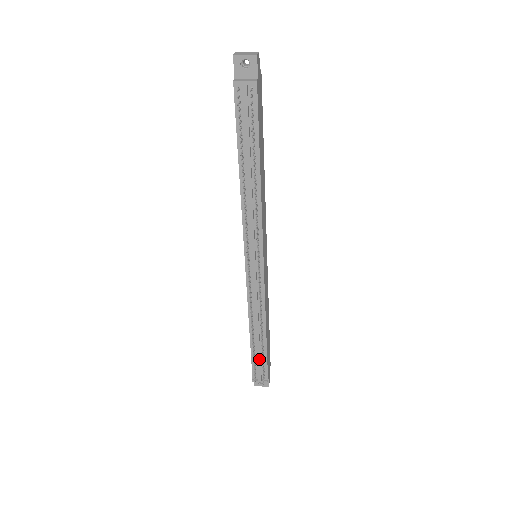
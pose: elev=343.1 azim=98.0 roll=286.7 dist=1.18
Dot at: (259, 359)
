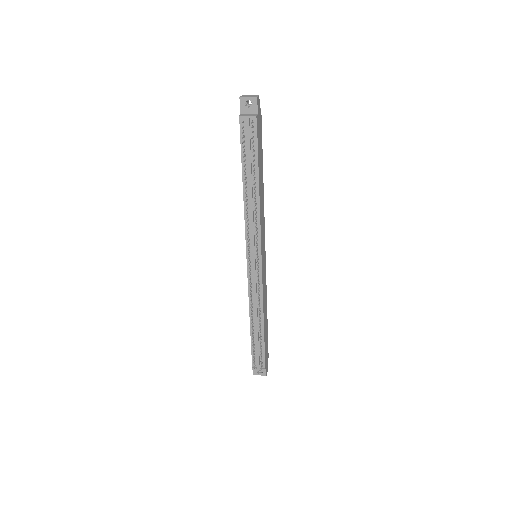
Dot at: (258, 348)
